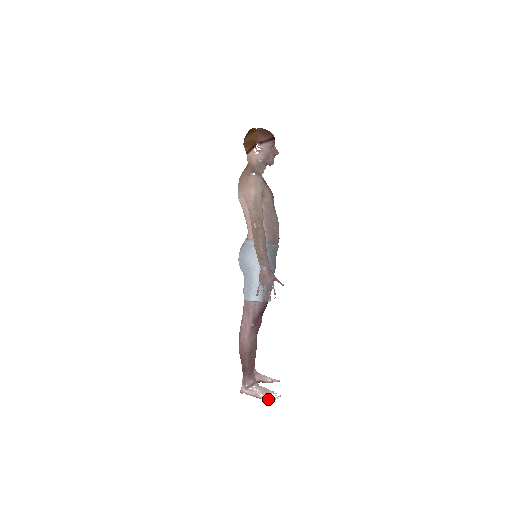
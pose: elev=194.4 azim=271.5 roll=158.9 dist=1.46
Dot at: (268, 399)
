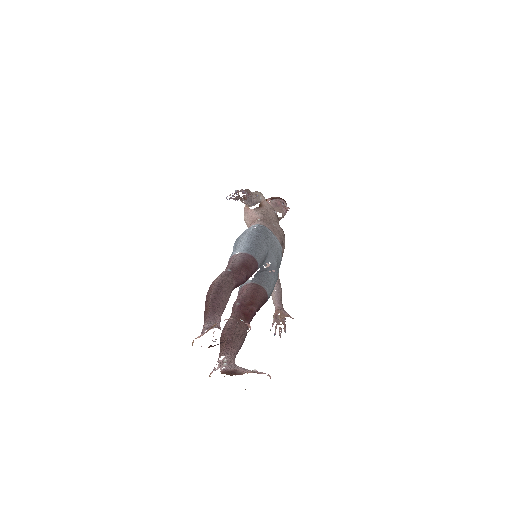
Dot at: occluded
